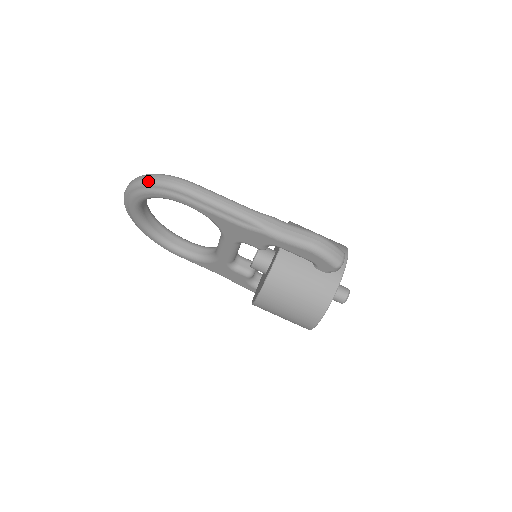
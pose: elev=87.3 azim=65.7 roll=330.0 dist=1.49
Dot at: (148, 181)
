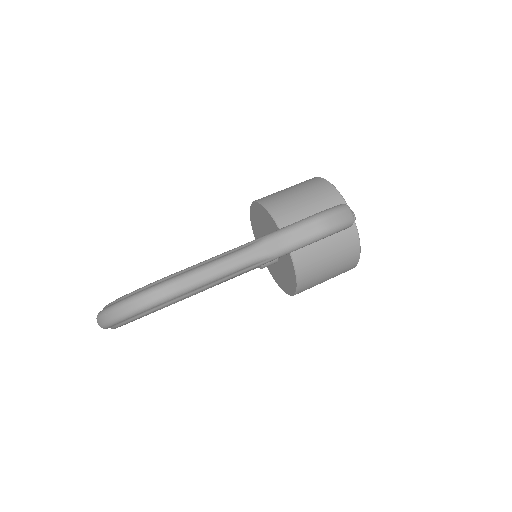
Dot at: (128, 314)
